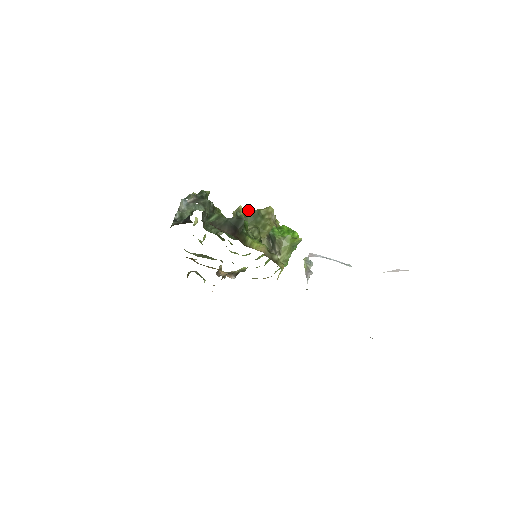
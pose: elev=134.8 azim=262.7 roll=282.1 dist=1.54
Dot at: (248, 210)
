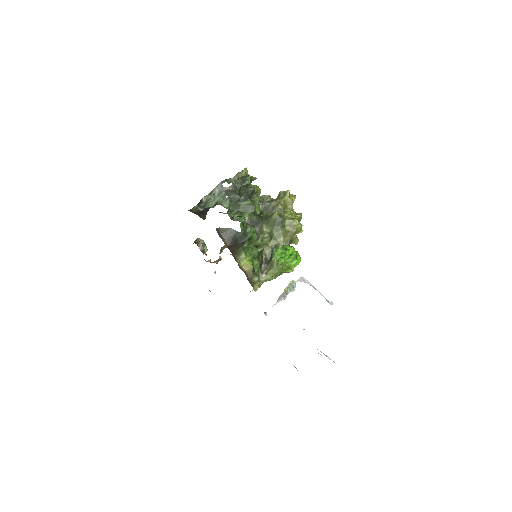
Dot at: (276, 214)
